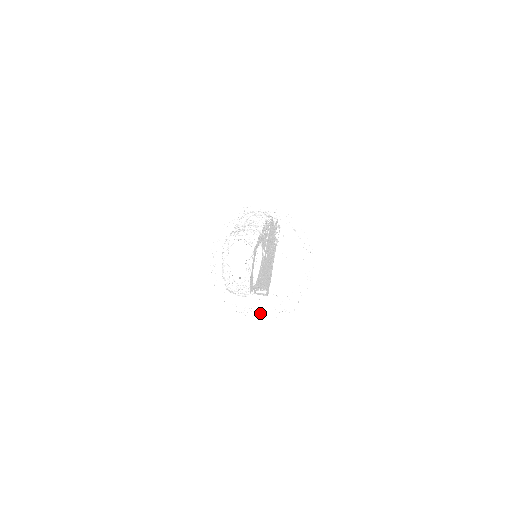
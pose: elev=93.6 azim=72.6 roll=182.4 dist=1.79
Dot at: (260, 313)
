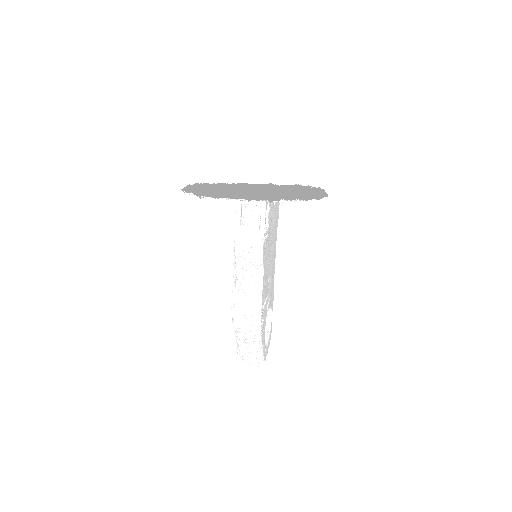
Dot at: occluded
